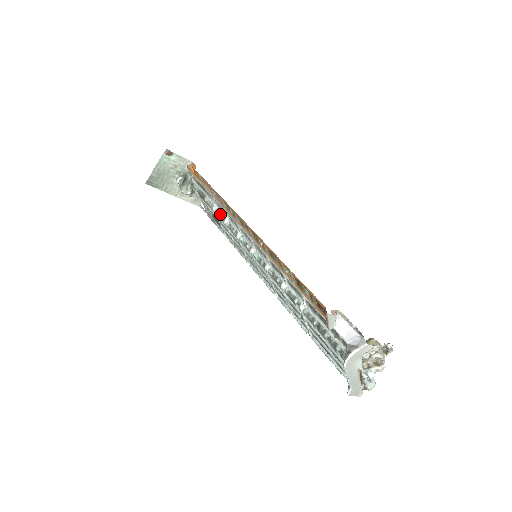
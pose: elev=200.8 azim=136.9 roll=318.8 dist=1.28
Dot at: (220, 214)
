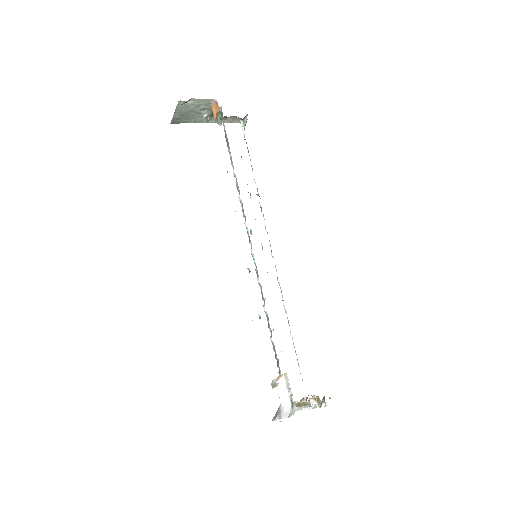
Dot at: (237, 184)
